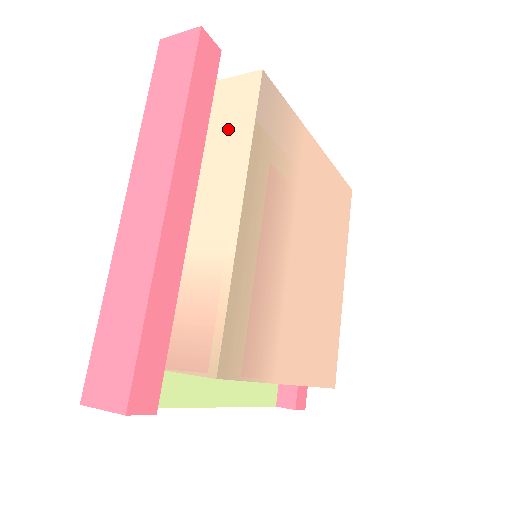
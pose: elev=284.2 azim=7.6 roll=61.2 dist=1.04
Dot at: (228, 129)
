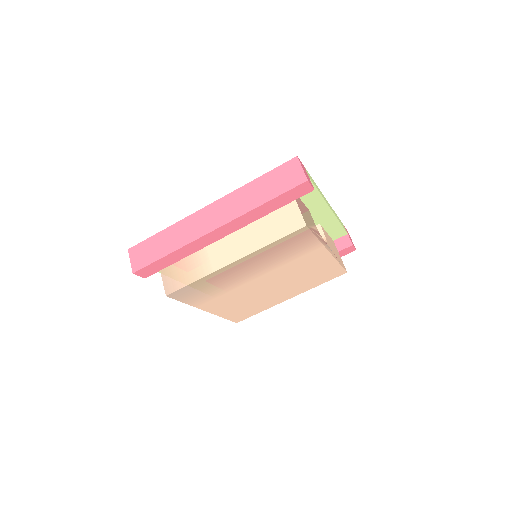
Dot at: (270, 227)
